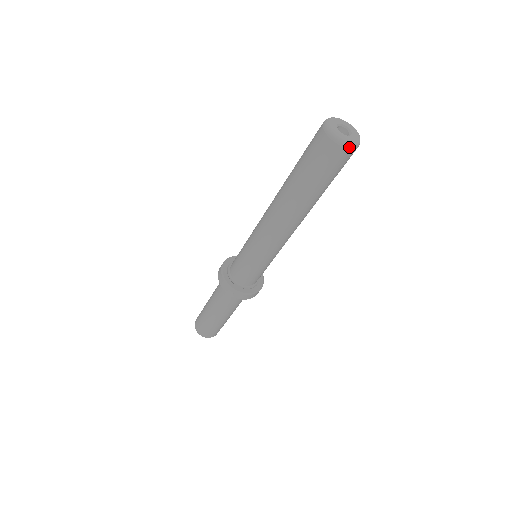
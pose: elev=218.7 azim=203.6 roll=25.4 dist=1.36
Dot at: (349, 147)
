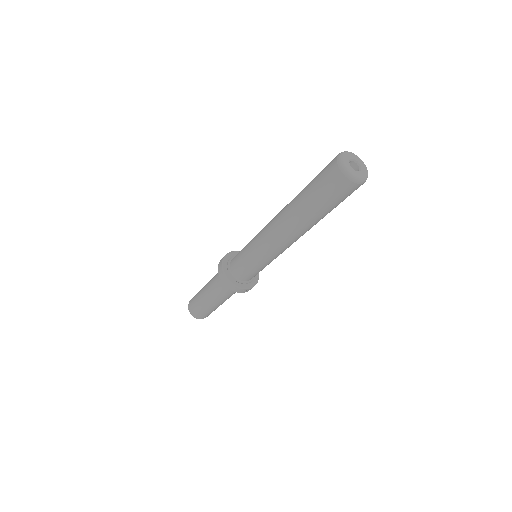
Dot at: occluded
